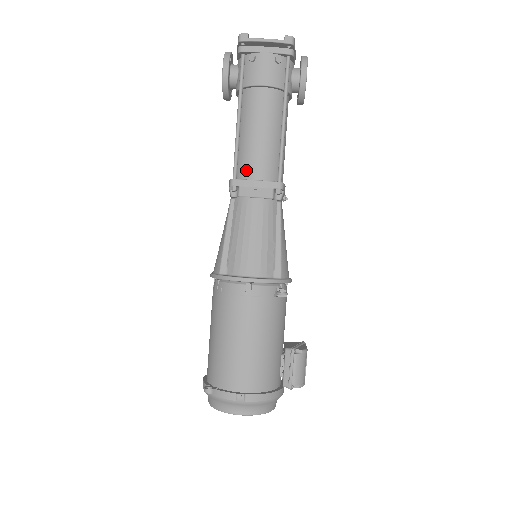
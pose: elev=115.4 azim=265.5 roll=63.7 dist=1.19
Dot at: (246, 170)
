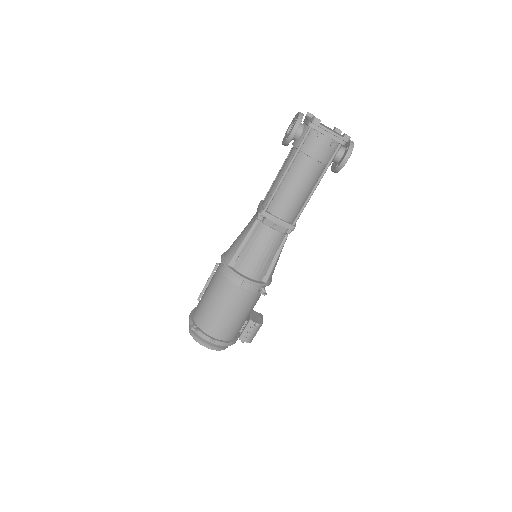
Dot at: (275, 208)
